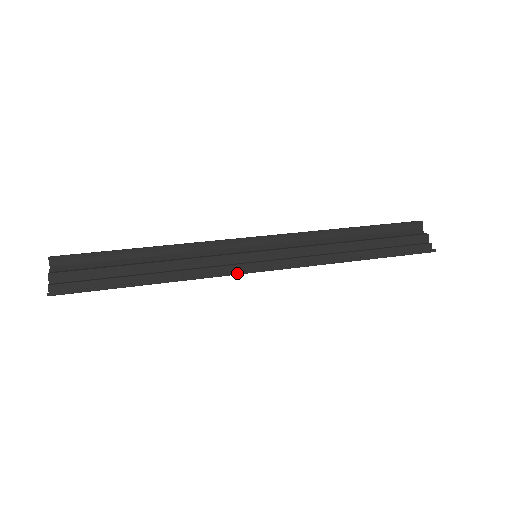
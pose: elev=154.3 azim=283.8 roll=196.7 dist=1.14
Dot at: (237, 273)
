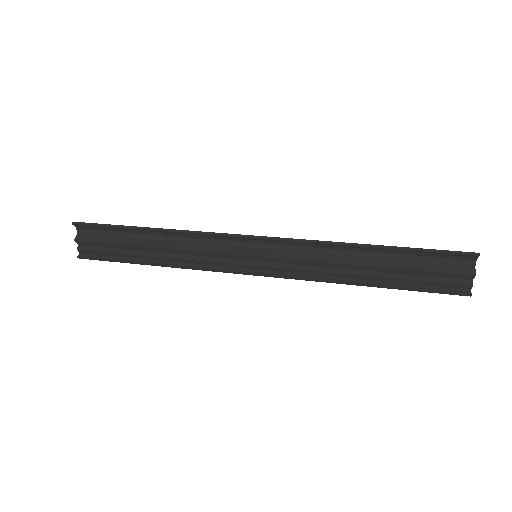
Dot at: occluded
